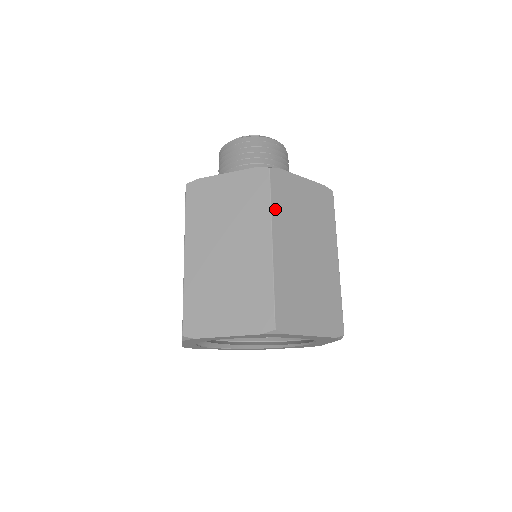
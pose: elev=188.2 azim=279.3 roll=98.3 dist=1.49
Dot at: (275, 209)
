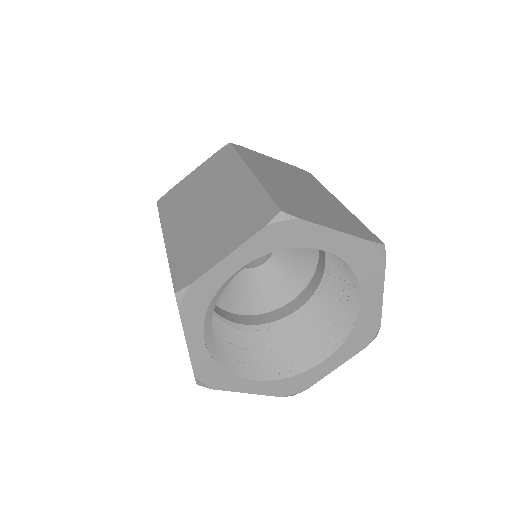
Dot at: occluded
